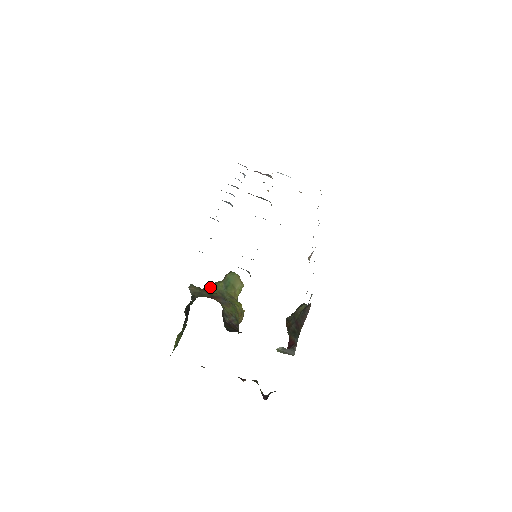
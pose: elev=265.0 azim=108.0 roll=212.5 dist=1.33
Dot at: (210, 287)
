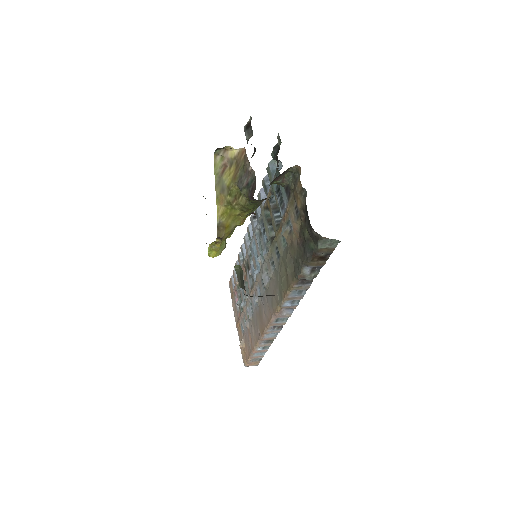
Dot at: occluded
